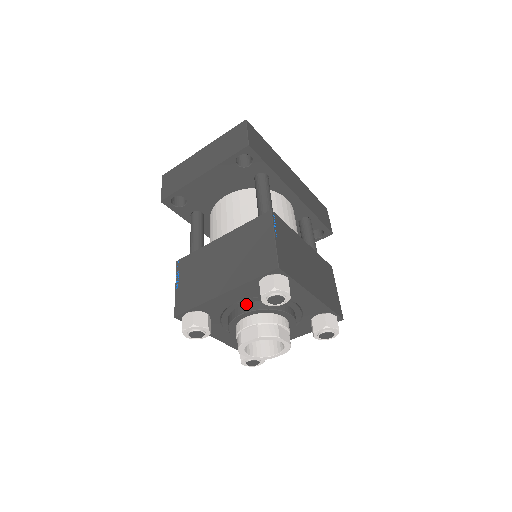
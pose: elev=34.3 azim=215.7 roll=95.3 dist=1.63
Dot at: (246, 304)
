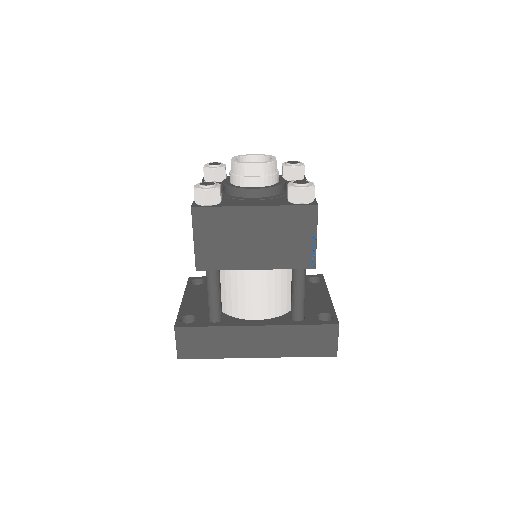
Dot at: occluded
